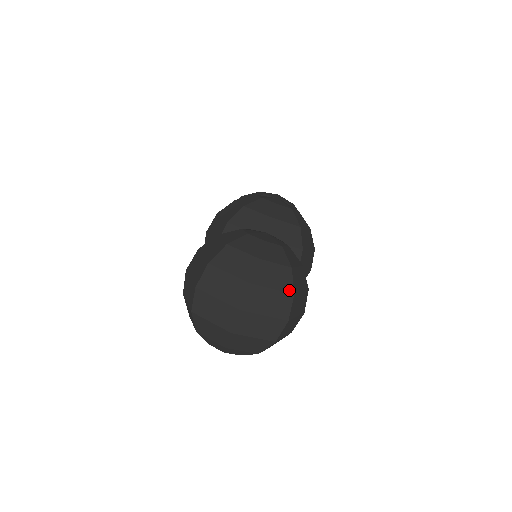
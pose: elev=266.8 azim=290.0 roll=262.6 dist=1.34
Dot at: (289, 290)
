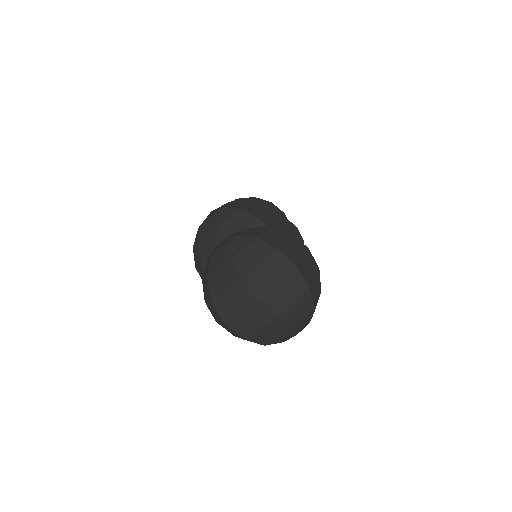
Dot at: (271, 251)
